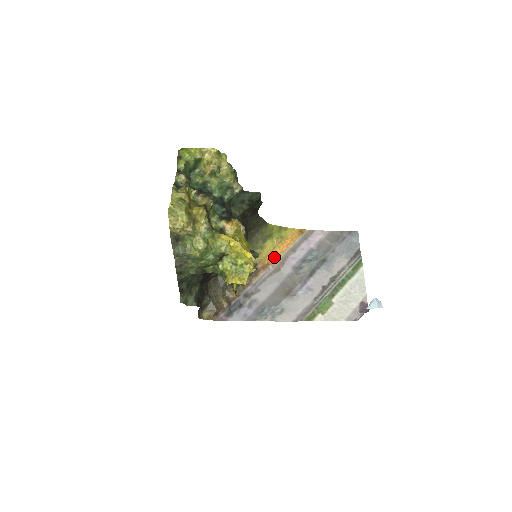
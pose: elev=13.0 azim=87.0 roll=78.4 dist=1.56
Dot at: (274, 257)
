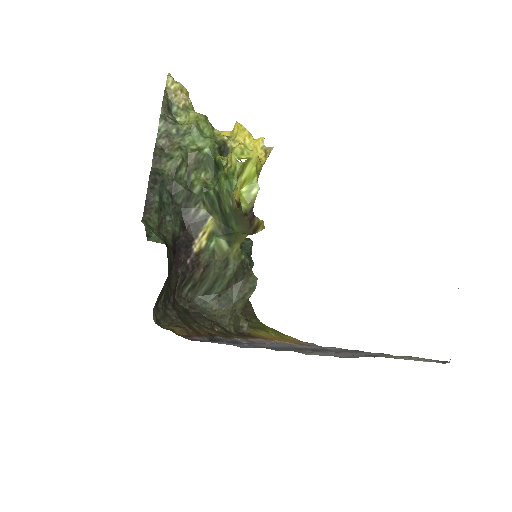
Dot at: (275, 339)
